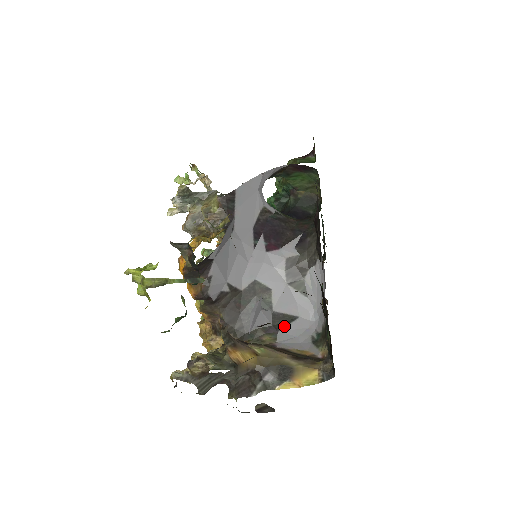
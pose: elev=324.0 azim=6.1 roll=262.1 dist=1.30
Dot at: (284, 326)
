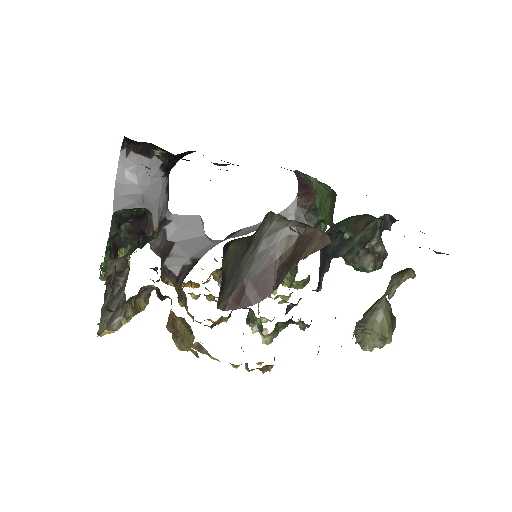
Dot at: occluded
